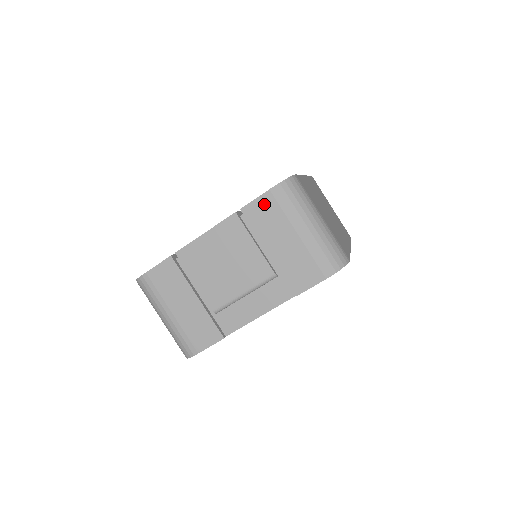
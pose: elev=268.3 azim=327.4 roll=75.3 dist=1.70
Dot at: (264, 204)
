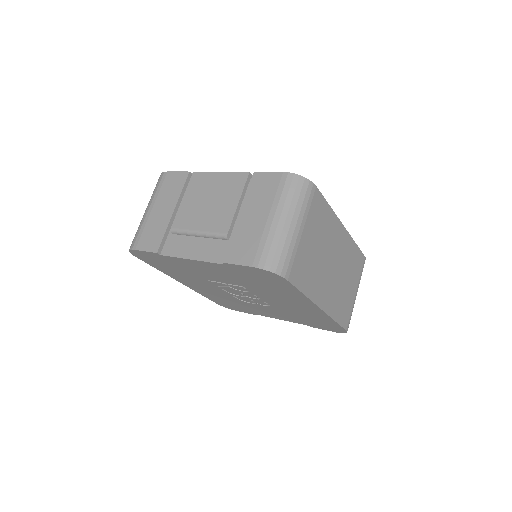
Dot at: (270, 179)
